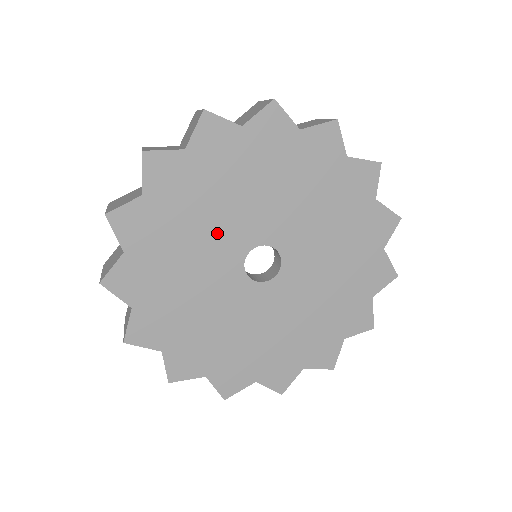
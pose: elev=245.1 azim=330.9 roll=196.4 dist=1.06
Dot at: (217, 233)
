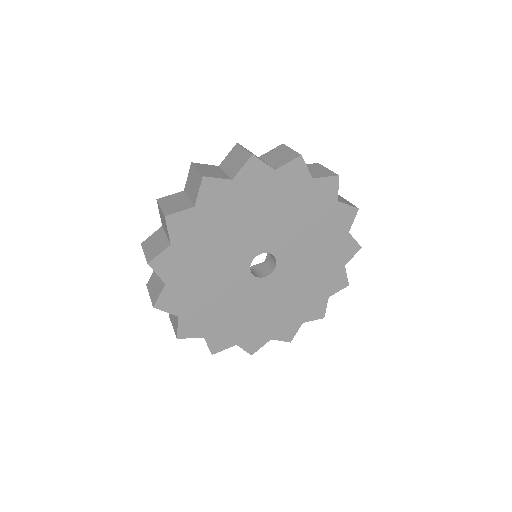
Dot at: (227, 254)
